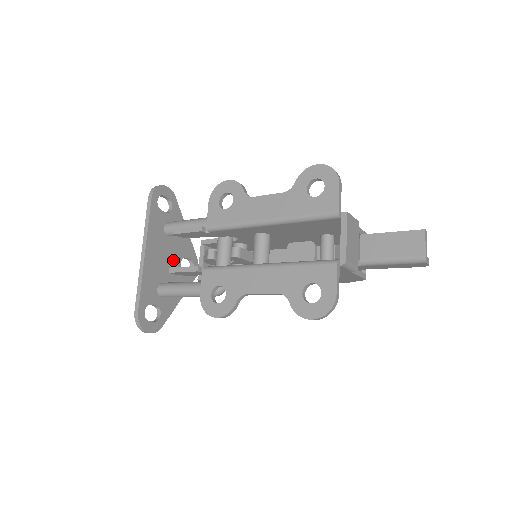
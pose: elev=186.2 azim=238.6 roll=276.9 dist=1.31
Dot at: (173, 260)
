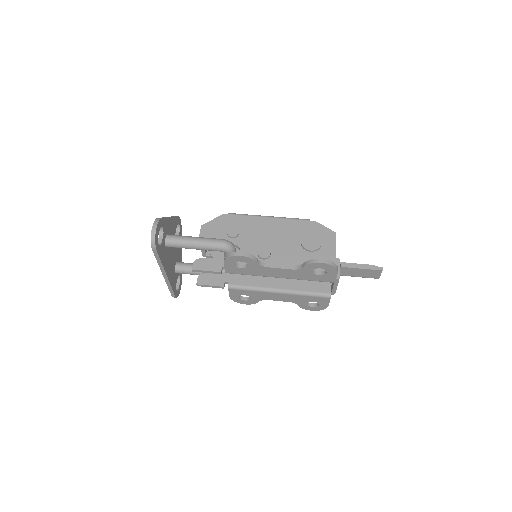
Dot at: occluded
